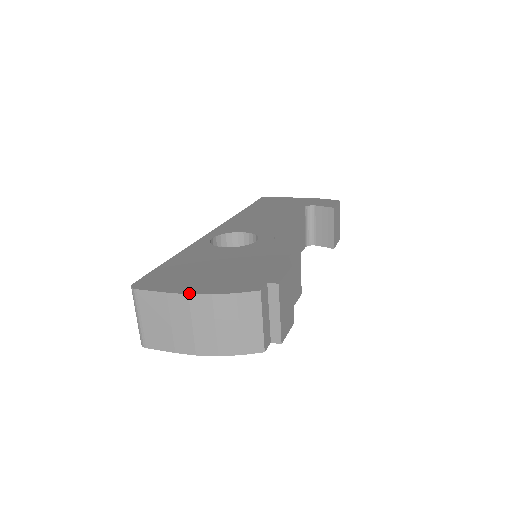
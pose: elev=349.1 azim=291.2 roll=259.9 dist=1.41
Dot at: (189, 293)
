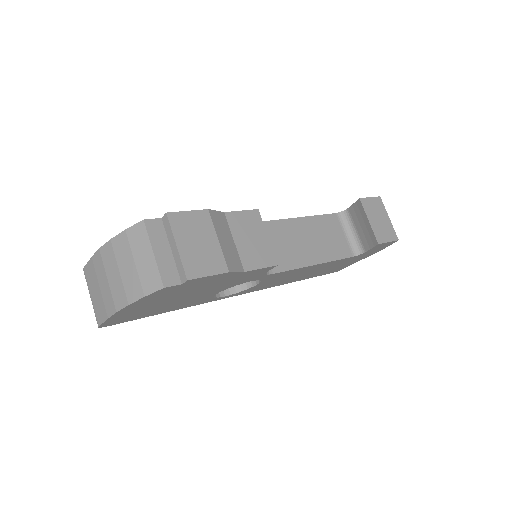
Dot at: (101, 248)
